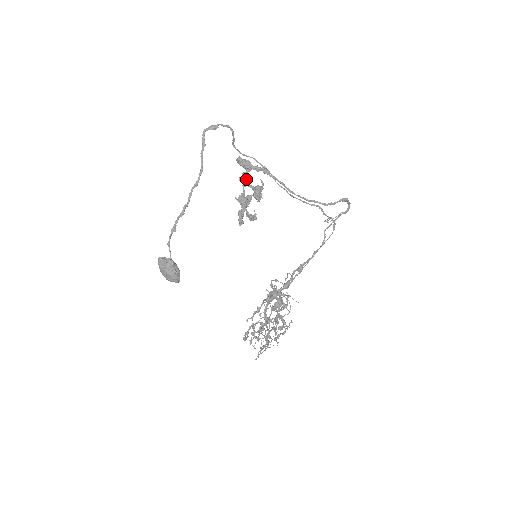
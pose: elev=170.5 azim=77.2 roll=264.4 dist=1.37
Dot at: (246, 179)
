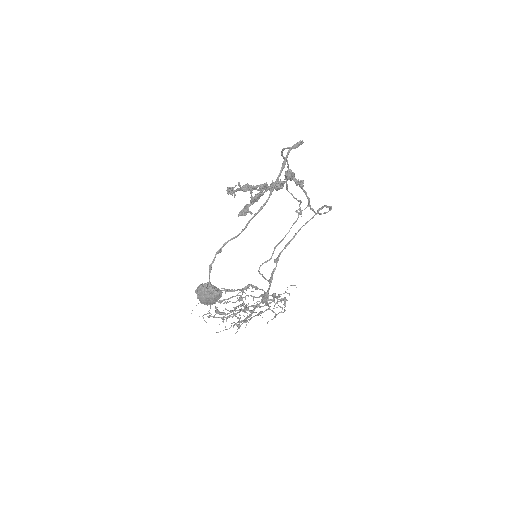
Dot at: (282, 188)
